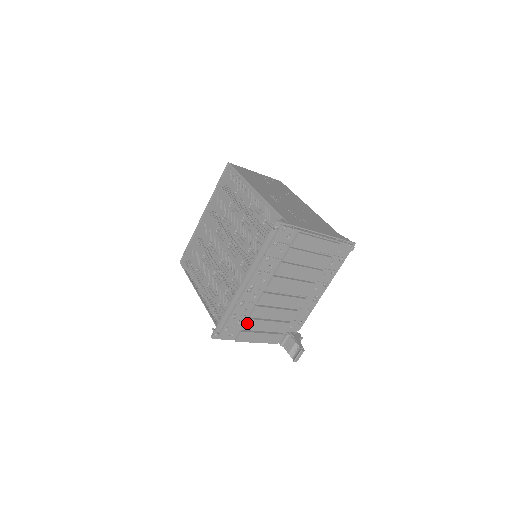
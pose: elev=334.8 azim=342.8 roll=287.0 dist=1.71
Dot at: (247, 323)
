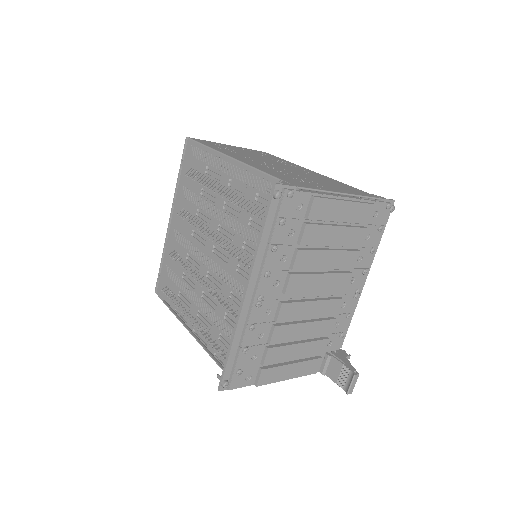
Dot at: (267, 355)
